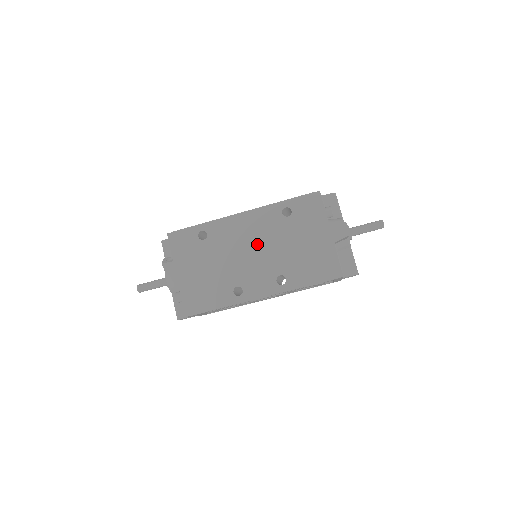
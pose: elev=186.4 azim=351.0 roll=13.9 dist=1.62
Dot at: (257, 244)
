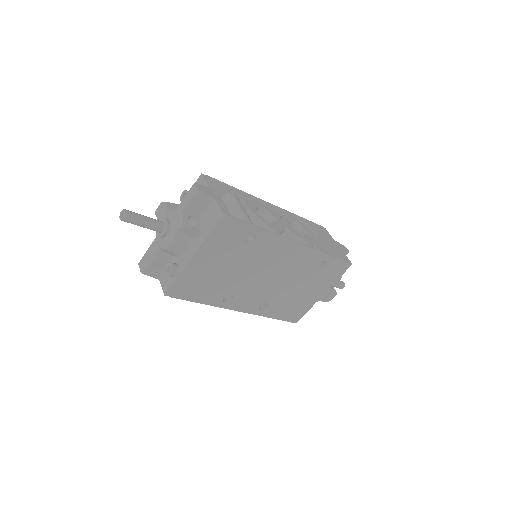
Dot at: (279, 274)
